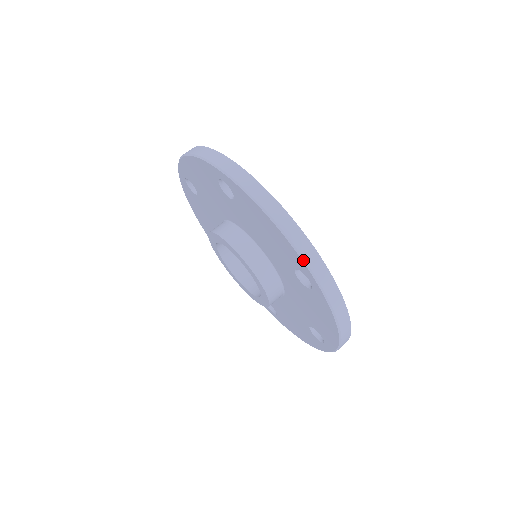
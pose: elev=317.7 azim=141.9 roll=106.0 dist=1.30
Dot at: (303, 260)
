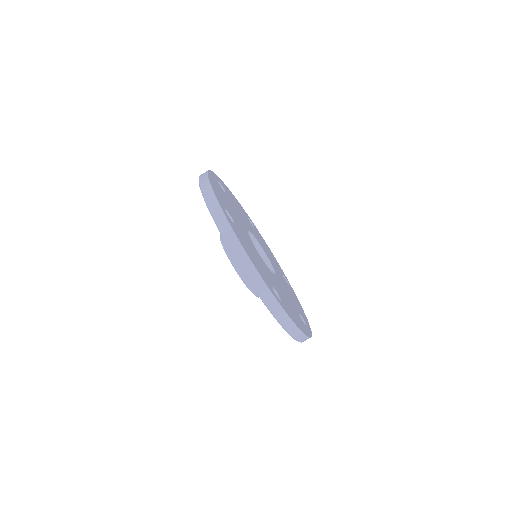
Dot at: (258, 295)
